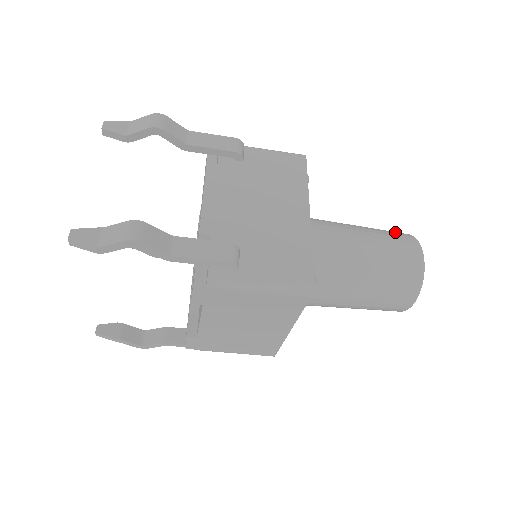
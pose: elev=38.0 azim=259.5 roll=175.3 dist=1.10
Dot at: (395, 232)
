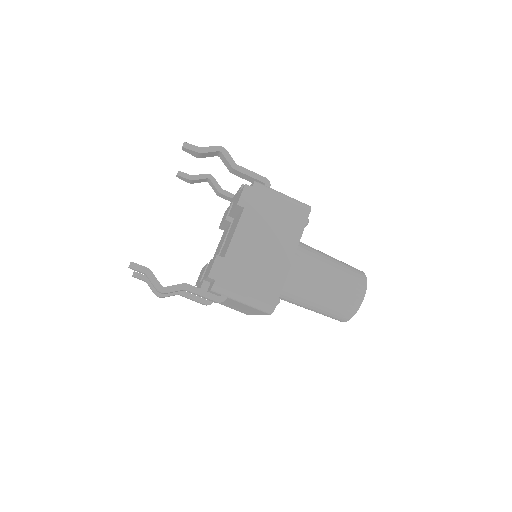
Dot at: occluded
